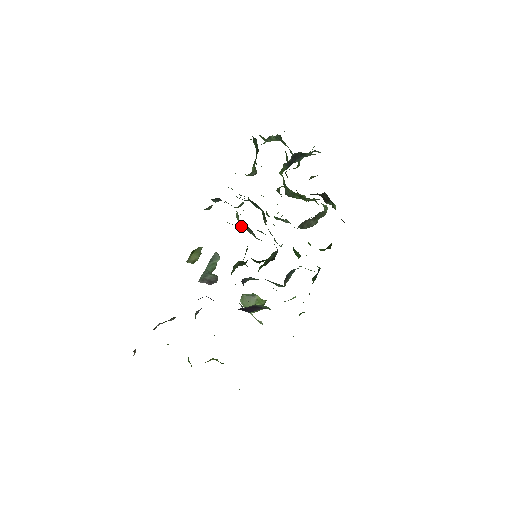
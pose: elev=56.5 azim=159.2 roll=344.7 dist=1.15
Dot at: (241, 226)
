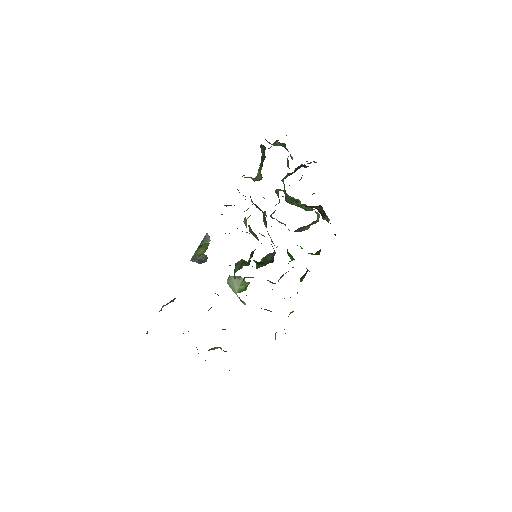
Dot at: occluded
